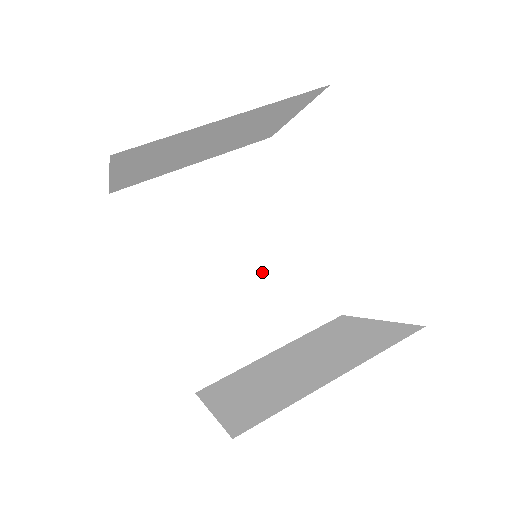
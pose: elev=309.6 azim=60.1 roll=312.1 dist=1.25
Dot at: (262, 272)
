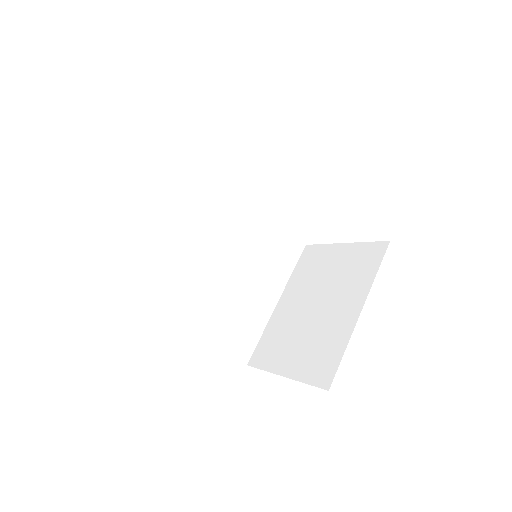
Dot at: (243, 252)
